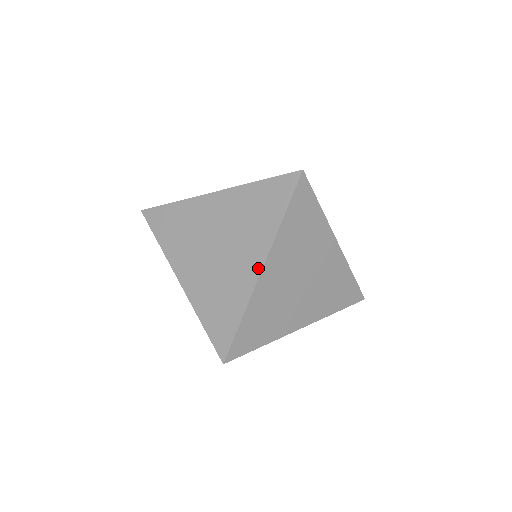
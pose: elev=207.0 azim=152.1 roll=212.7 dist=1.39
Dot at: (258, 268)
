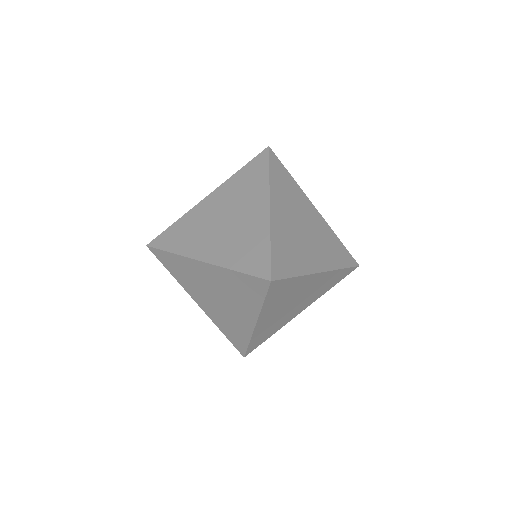
Dot at: (266, 207)
